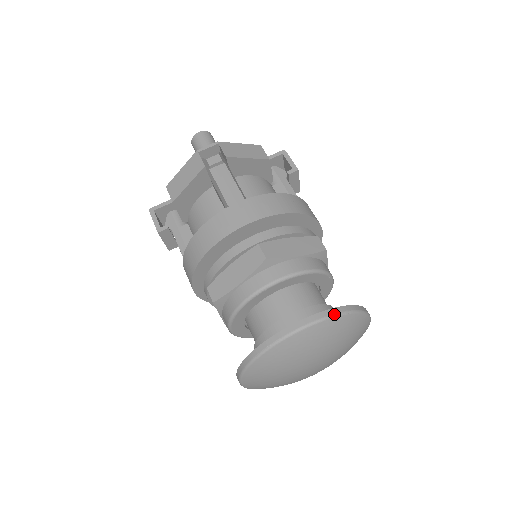
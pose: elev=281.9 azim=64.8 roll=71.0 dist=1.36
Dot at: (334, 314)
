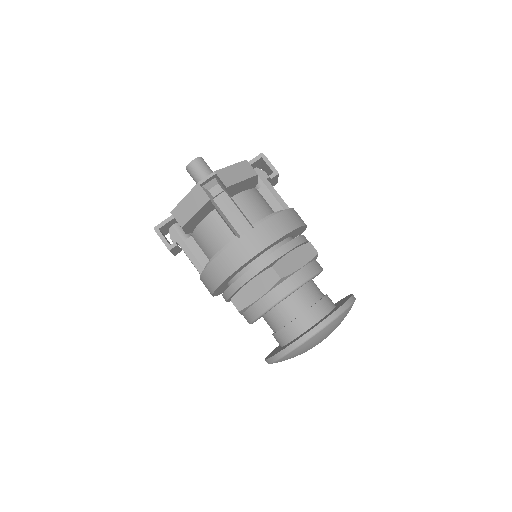
Dot at: (338, 314)
